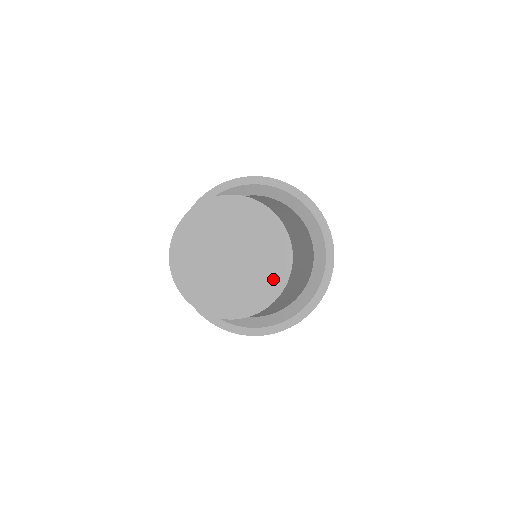
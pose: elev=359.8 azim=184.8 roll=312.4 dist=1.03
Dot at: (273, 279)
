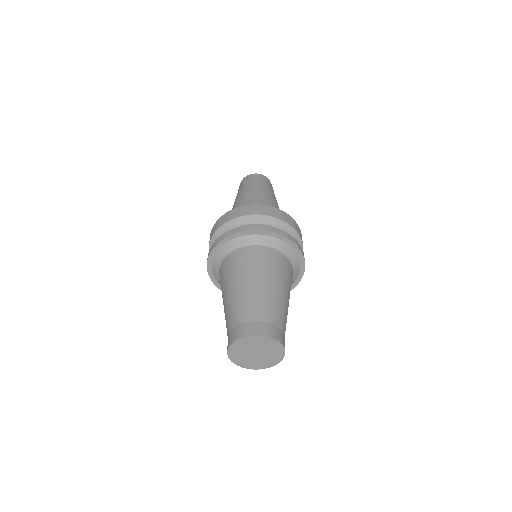
Dot at: (267, 364)
